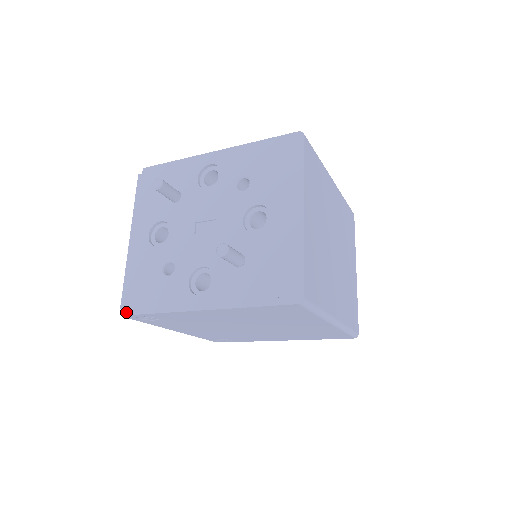
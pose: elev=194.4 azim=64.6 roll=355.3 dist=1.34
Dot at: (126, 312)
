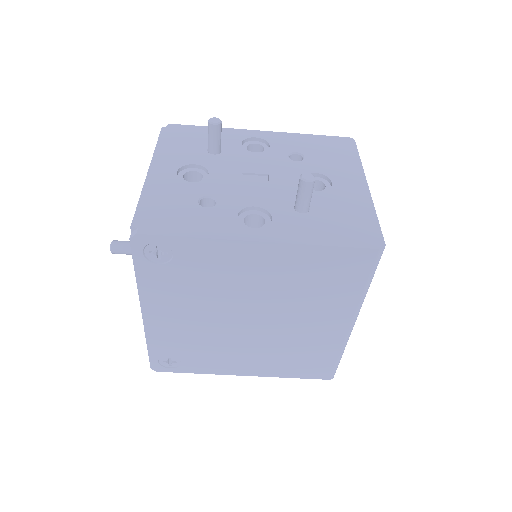
Dot at: (141, 231)
